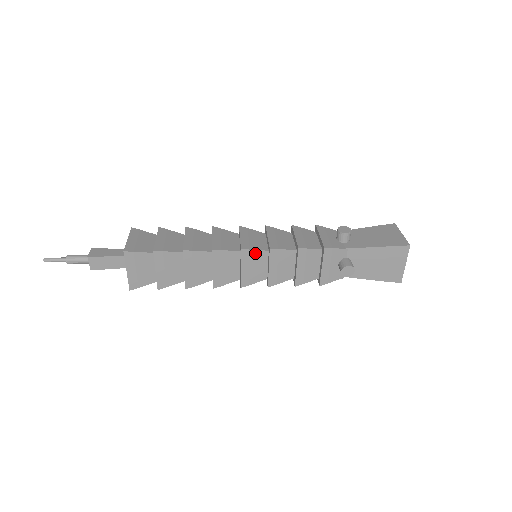
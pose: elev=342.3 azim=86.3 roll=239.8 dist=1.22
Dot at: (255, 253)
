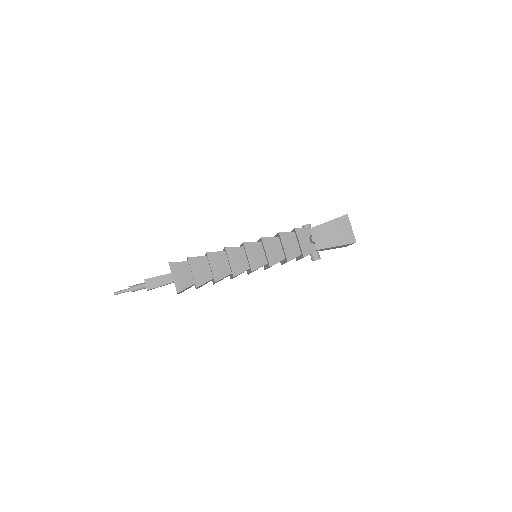
Dot at: occluded
